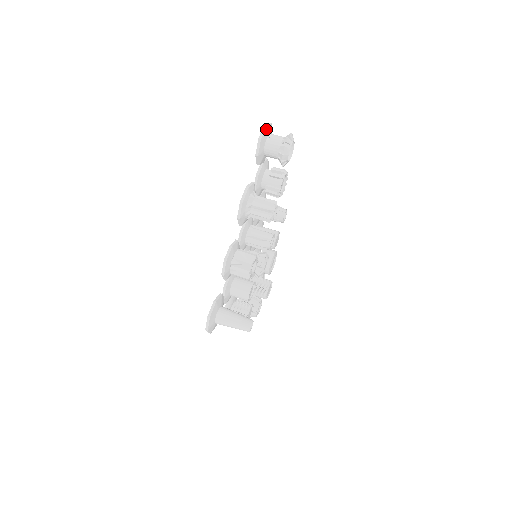
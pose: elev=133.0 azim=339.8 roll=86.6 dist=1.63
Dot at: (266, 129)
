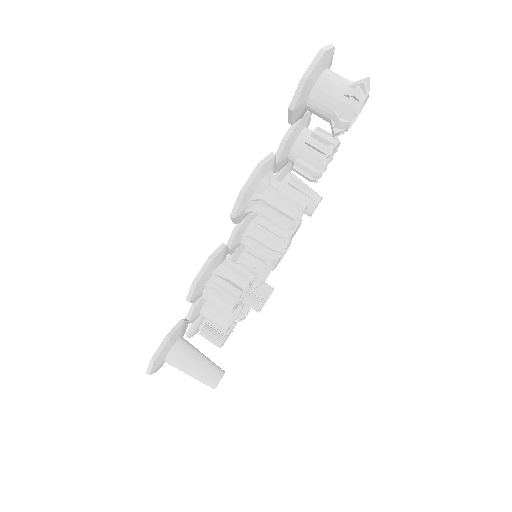
Dot at: (321, 59)
